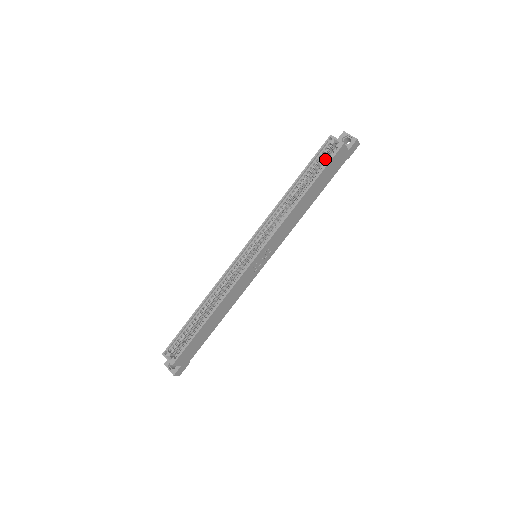
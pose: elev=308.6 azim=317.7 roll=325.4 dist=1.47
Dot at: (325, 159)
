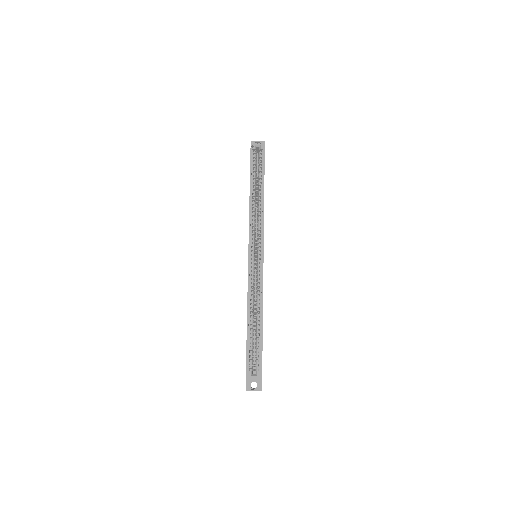
Dot at: (256, 163)
